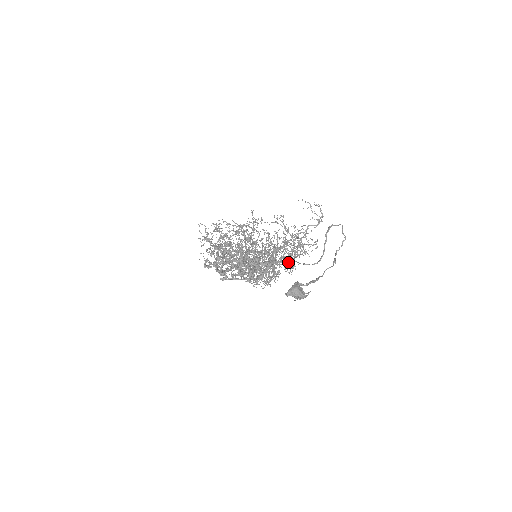
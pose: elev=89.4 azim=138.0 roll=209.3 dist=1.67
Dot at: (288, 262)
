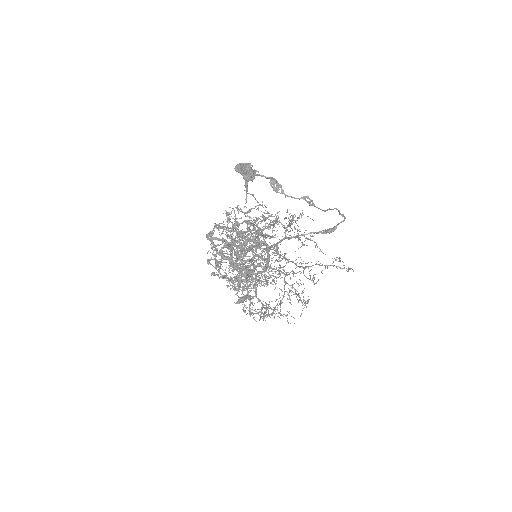
Dot at: (277, 242)
